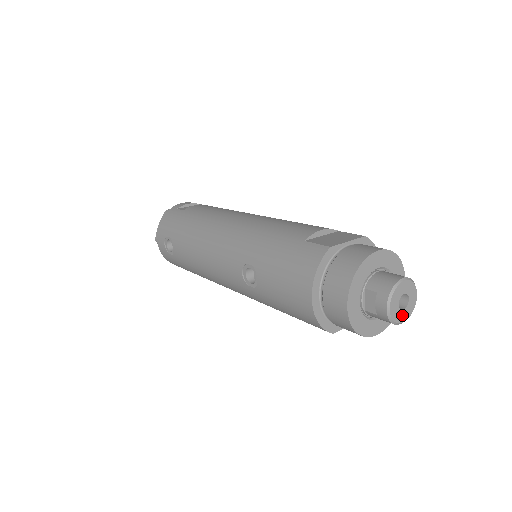
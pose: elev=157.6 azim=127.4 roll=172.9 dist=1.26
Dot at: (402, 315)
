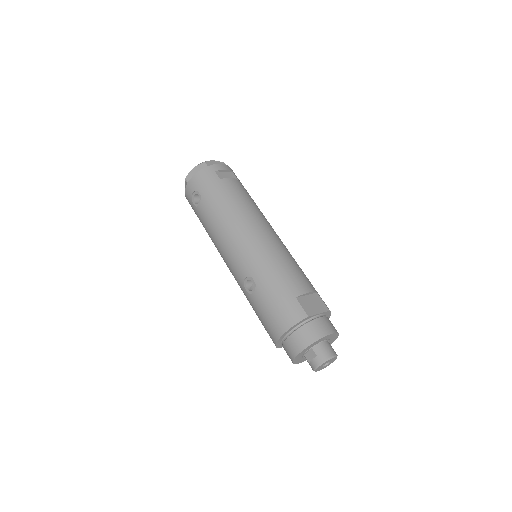
Dot at: (321, 369)
